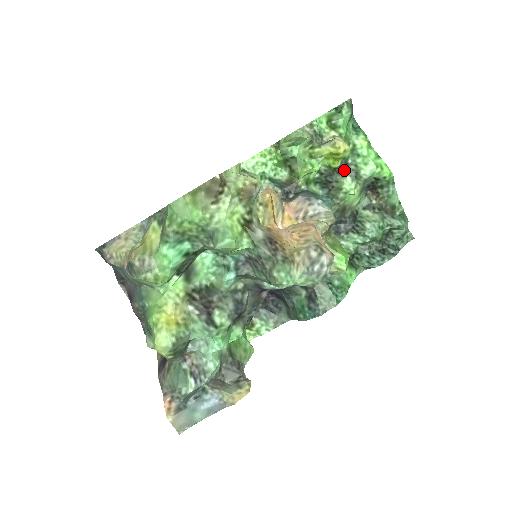
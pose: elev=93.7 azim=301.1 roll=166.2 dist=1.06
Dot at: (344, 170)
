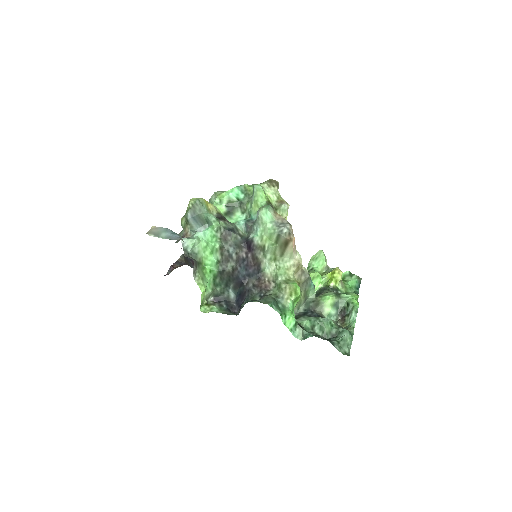
Dot at: (333, 291)
